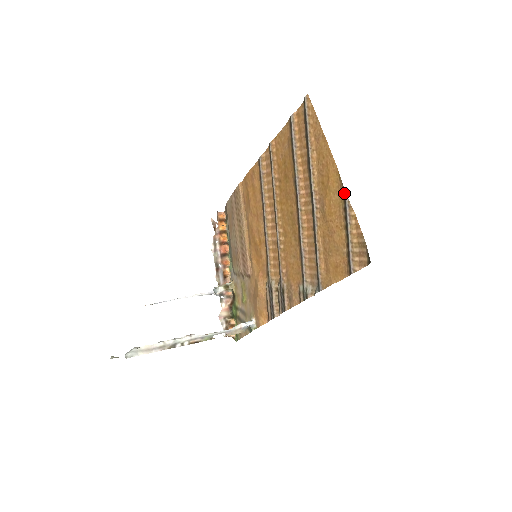
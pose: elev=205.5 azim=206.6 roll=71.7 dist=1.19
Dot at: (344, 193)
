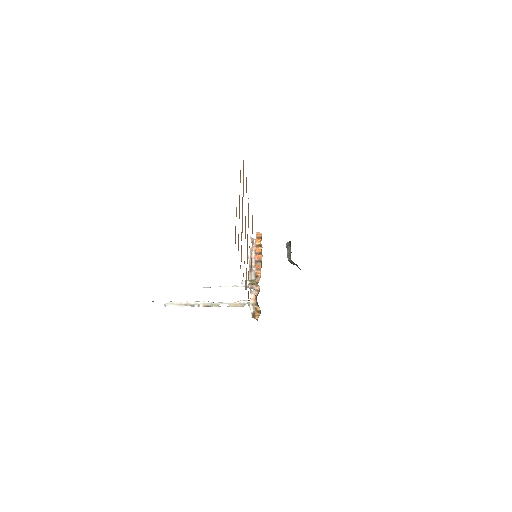
Dot at: occluded
